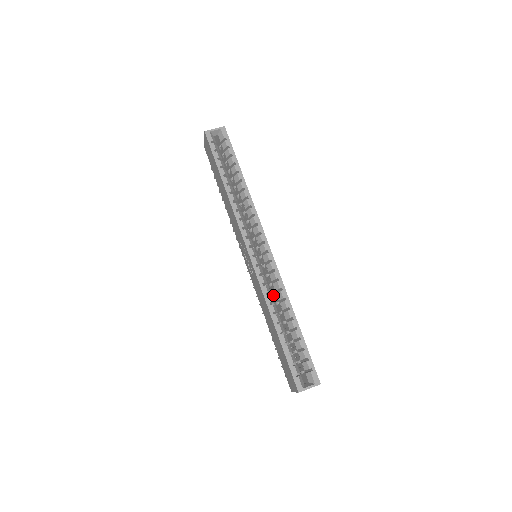
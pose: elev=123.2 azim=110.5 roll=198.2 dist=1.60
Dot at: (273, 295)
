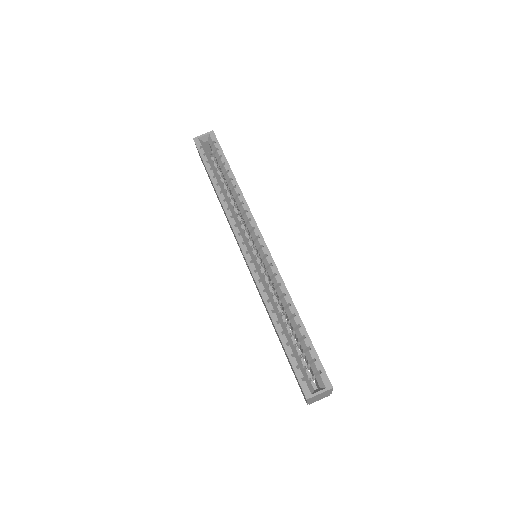
Dot at: (275, 294)
